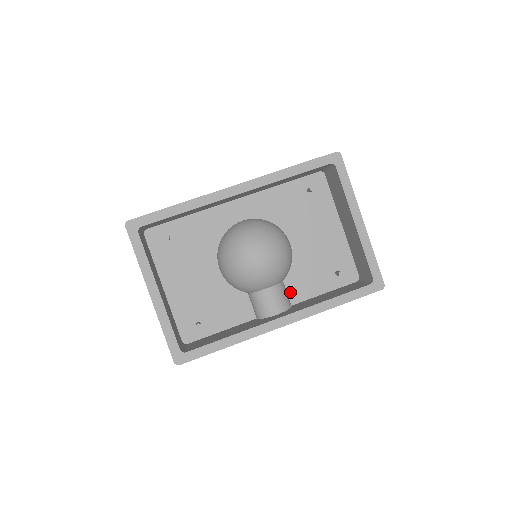
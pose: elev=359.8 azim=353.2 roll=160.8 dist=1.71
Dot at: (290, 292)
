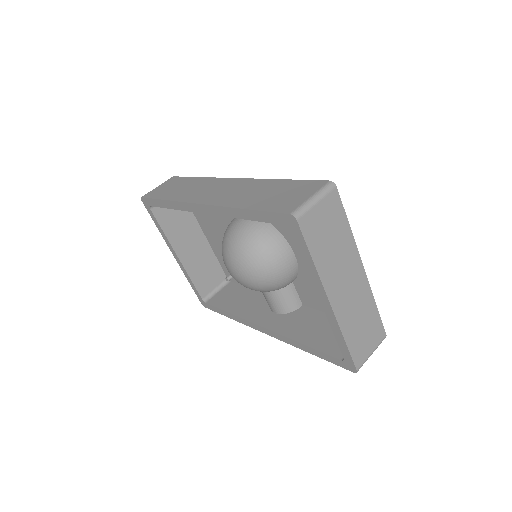
Dot at: (300, 294)
